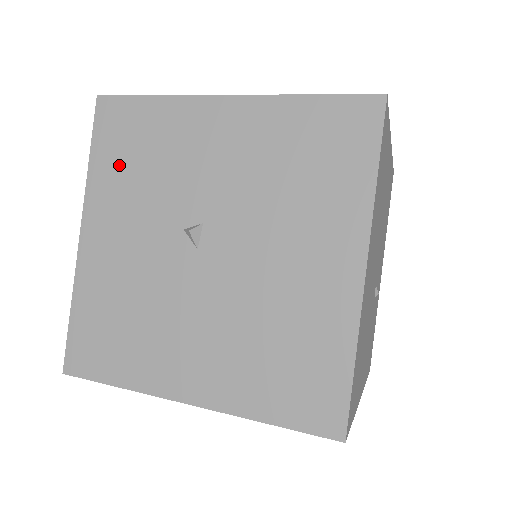
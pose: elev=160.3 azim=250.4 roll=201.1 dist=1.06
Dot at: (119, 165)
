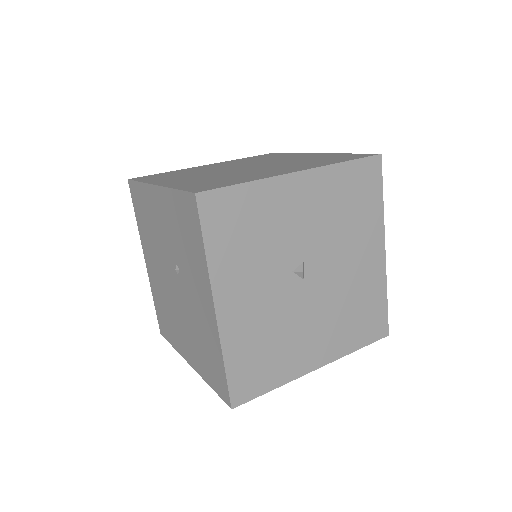
Dot at: (233, 245)
